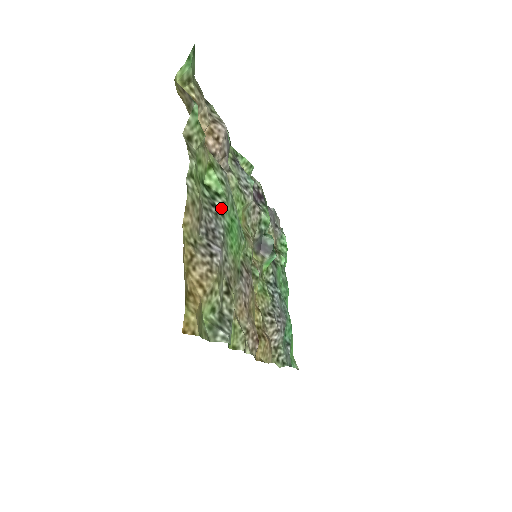
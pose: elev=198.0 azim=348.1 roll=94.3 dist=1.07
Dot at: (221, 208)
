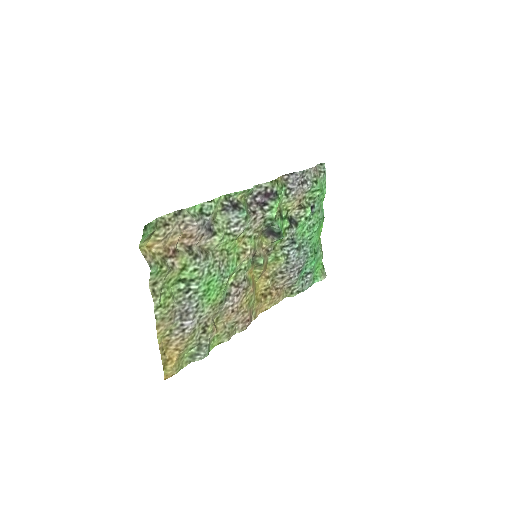
Dot at: (195, 288)
